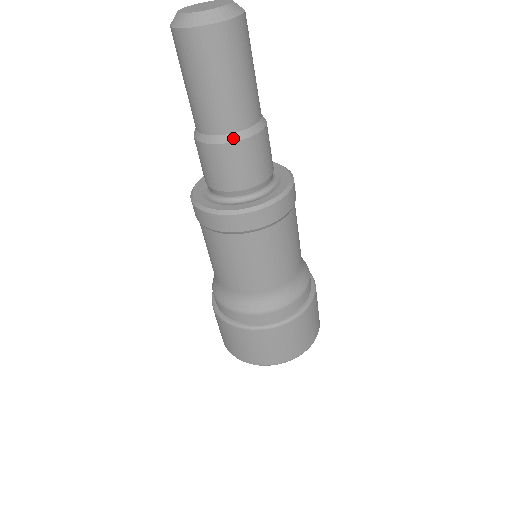
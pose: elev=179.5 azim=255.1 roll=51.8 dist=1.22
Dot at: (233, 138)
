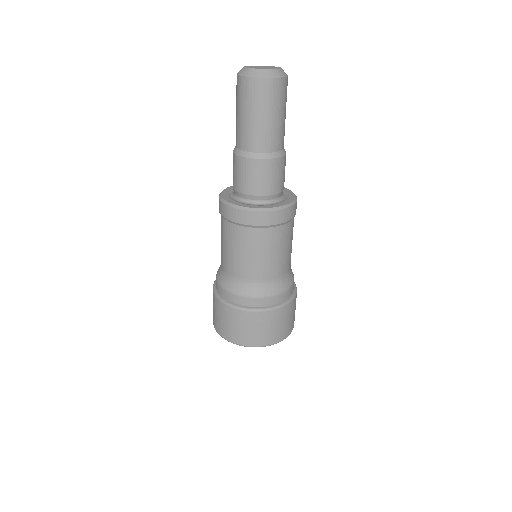
Dot at: (267, 156)
